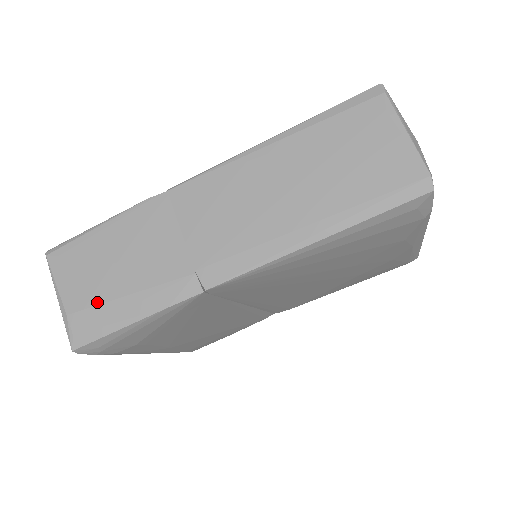
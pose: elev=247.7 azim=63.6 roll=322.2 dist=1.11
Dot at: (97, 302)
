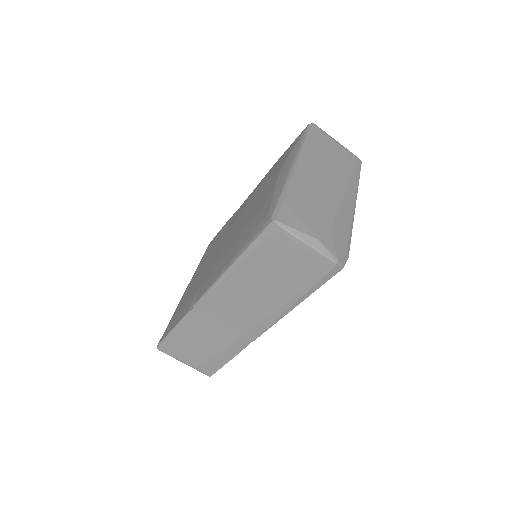
Dot at: (204, 360)
